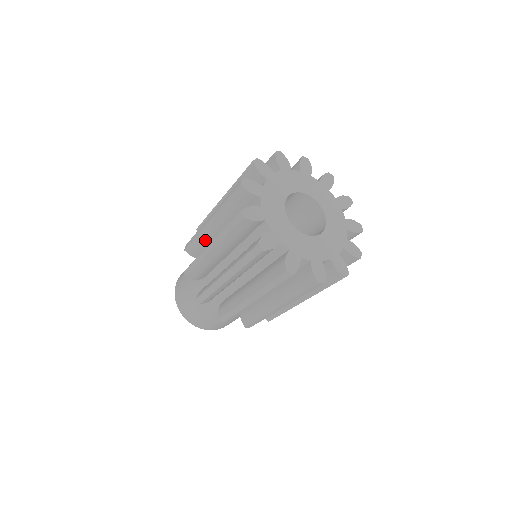
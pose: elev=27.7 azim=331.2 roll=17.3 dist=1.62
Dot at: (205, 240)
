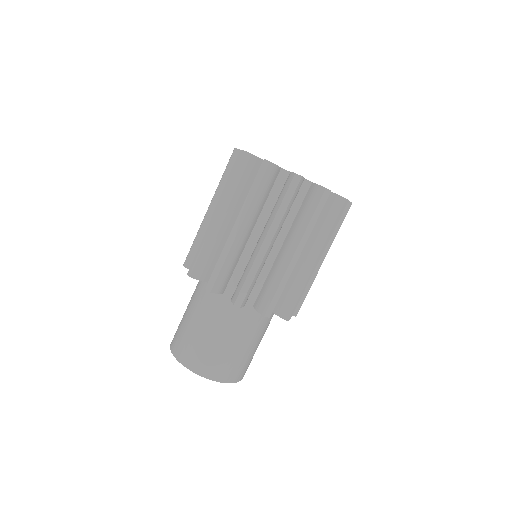
Dot at: occluded
